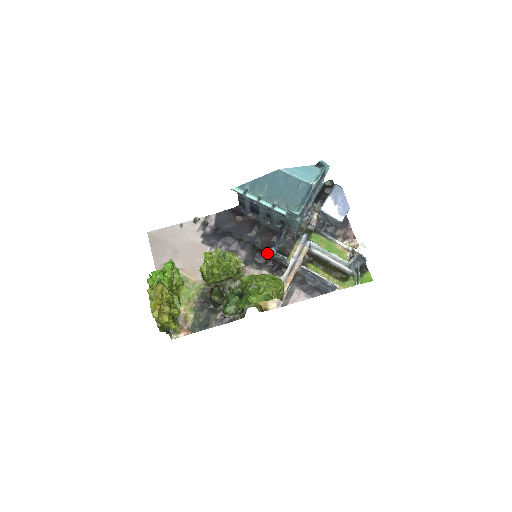
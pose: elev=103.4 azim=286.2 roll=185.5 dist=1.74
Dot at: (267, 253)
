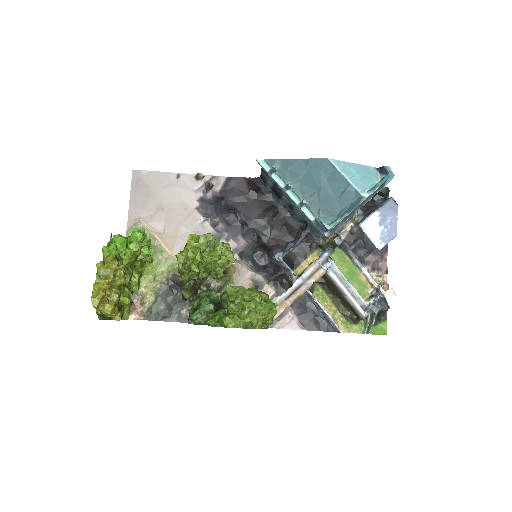
Dot at: (272, 254)
